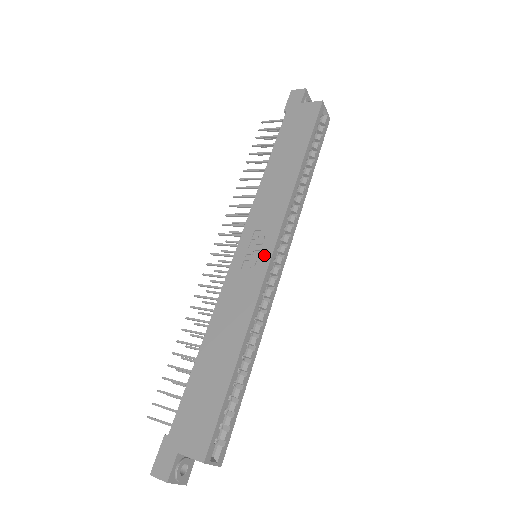
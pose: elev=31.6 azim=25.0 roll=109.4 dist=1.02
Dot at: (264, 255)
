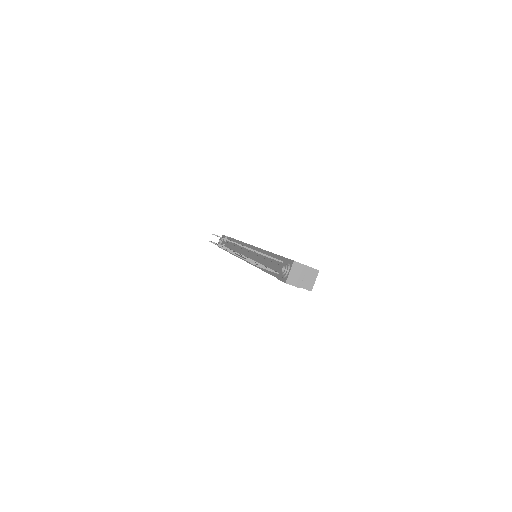
Dot at: occluded
